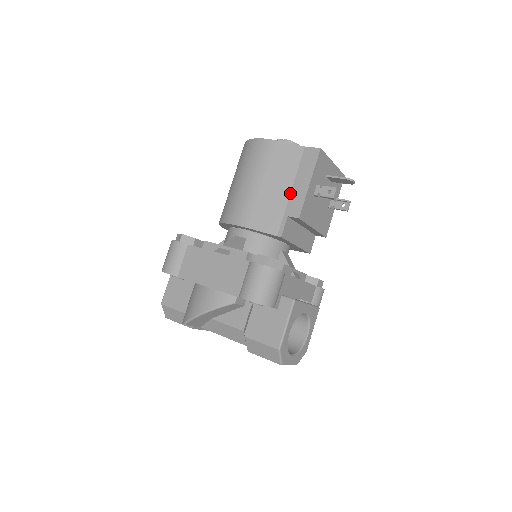
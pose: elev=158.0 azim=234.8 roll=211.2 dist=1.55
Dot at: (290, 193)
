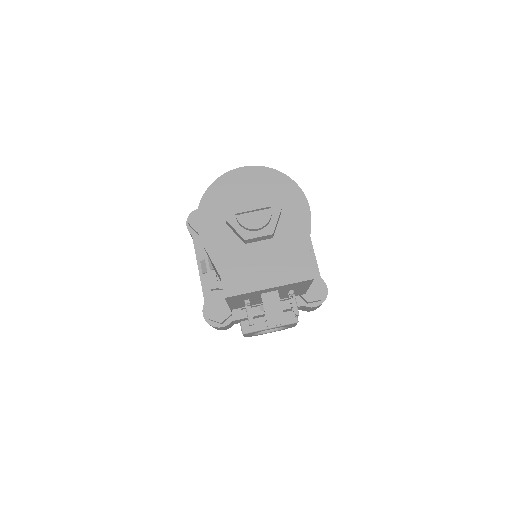
Dot at: occluded
